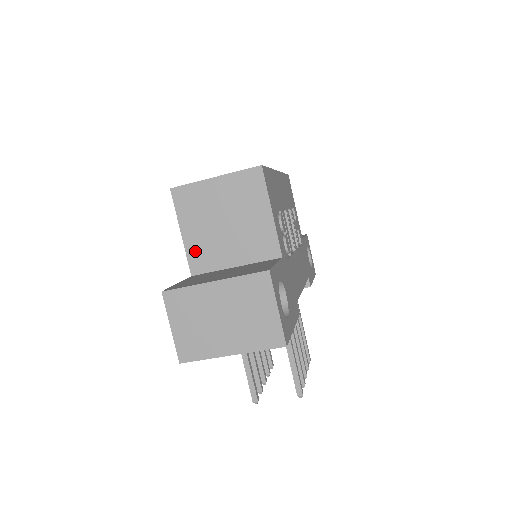
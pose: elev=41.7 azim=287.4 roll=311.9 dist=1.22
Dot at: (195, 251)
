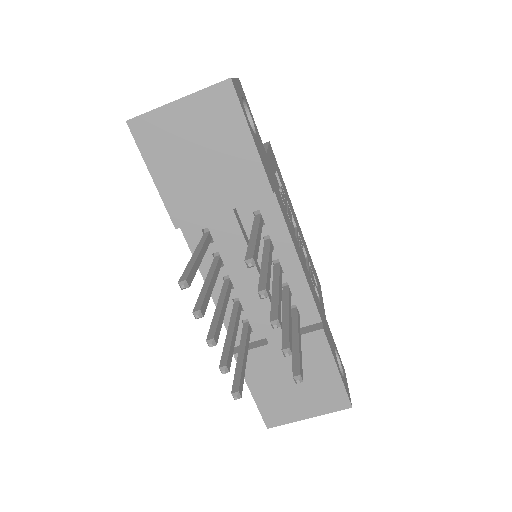
Dot at: occluded
